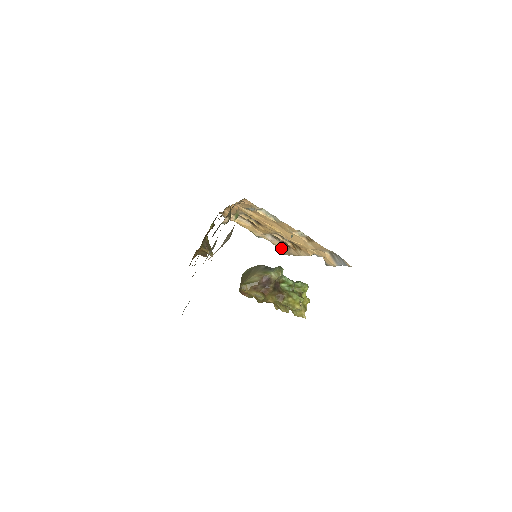
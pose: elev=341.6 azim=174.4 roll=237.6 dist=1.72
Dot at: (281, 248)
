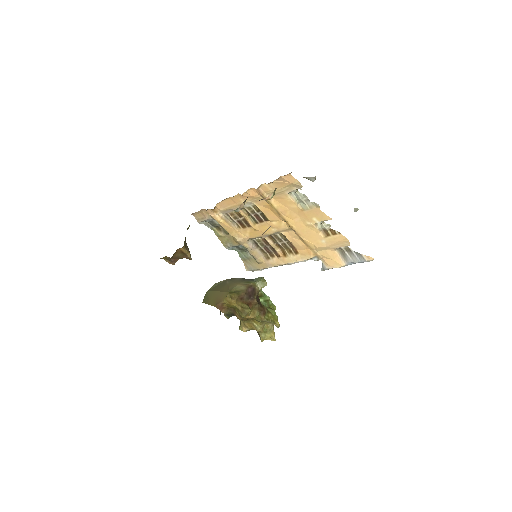
Dot at: (258, 259)
